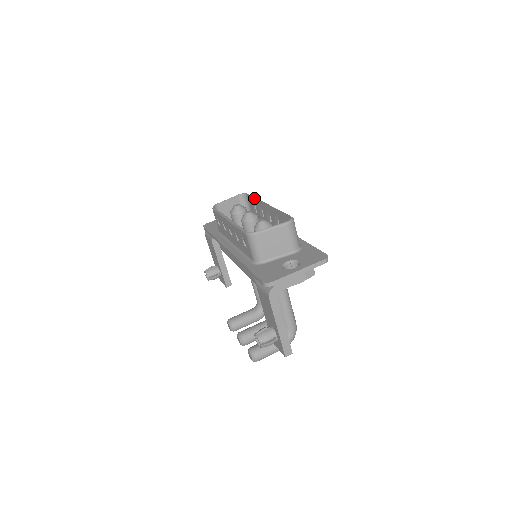
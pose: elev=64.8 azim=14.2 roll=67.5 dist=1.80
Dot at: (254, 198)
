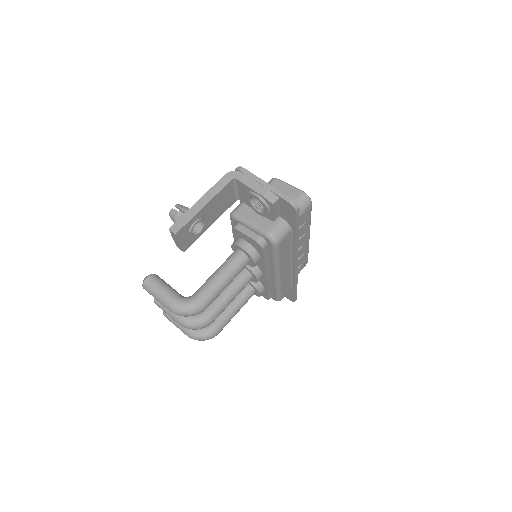
Dot at: occluded
